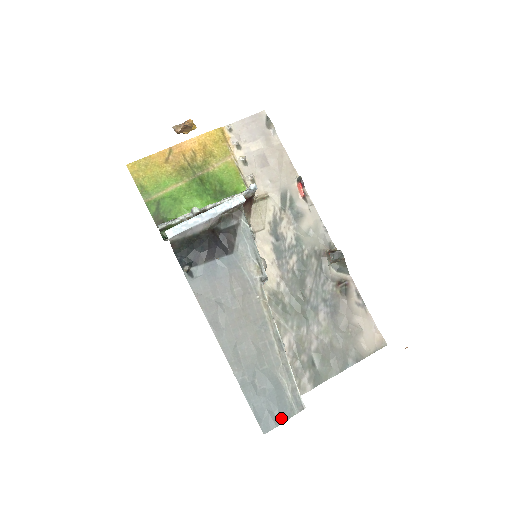
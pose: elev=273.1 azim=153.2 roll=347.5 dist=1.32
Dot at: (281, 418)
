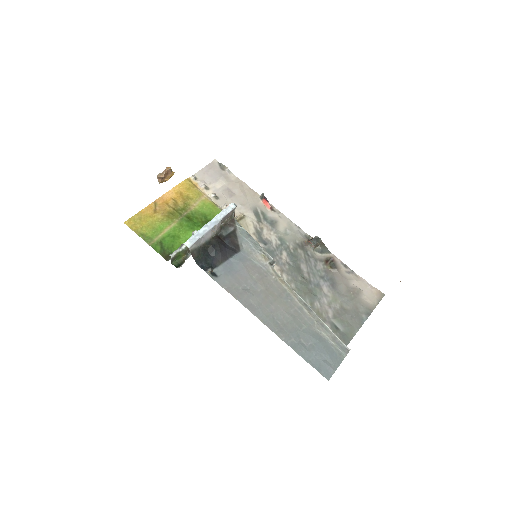
Dot at: (335, 363)
